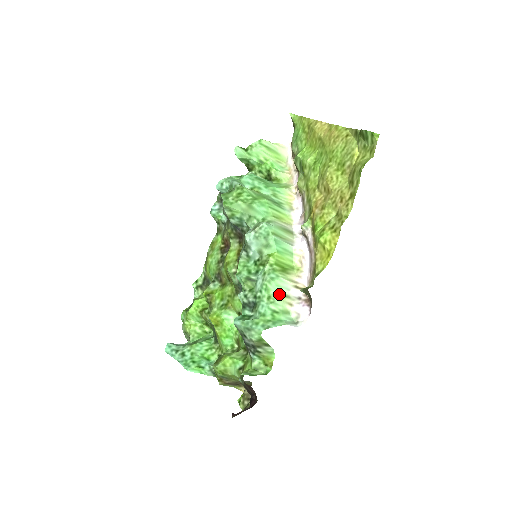
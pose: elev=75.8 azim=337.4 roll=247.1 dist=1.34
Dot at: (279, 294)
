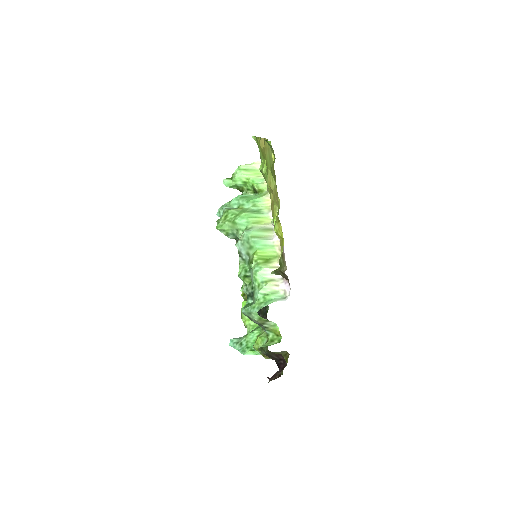
Dot at: (265, 281)
